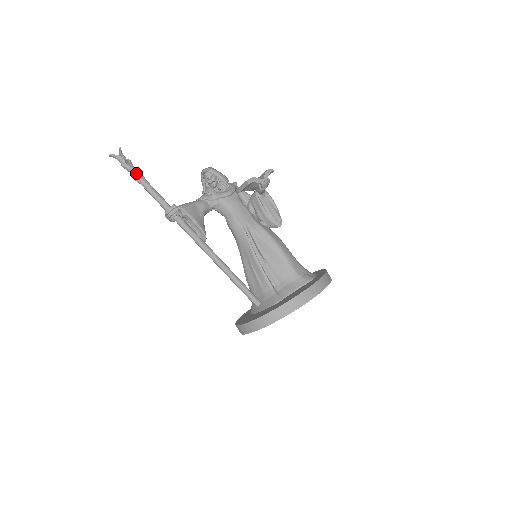
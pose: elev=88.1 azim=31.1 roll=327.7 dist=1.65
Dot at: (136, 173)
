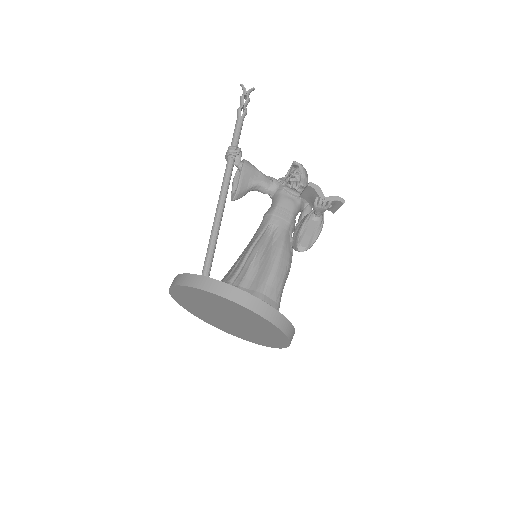
Dot at: (244, 110)
